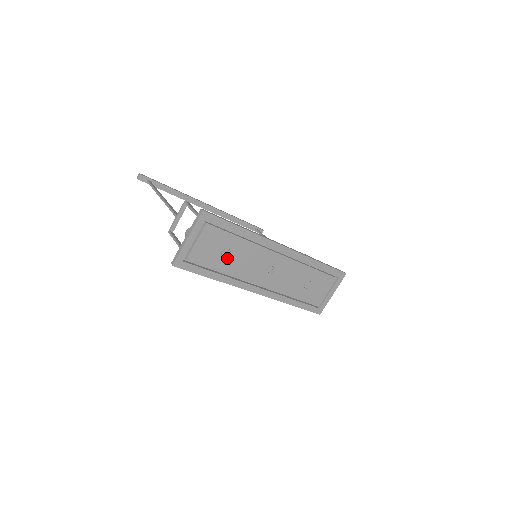
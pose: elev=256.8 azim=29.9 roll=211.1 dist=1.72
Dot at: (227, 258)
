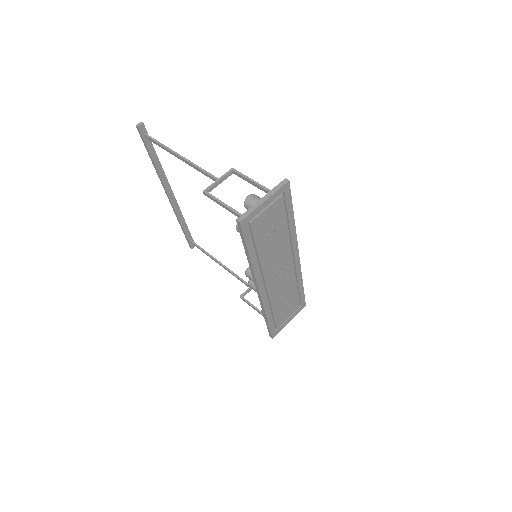
Dot at: (269, 241)
